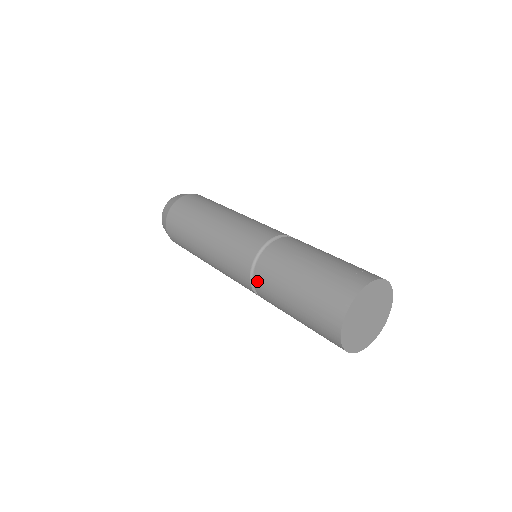
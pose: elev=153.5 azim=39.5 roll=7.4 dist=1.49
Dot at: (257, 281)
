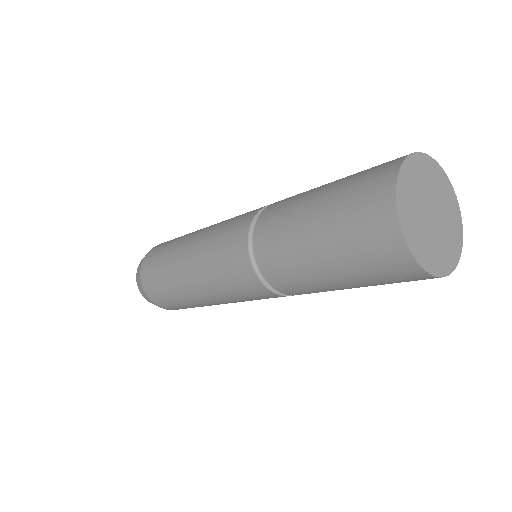
Dot at: (277, 202)
